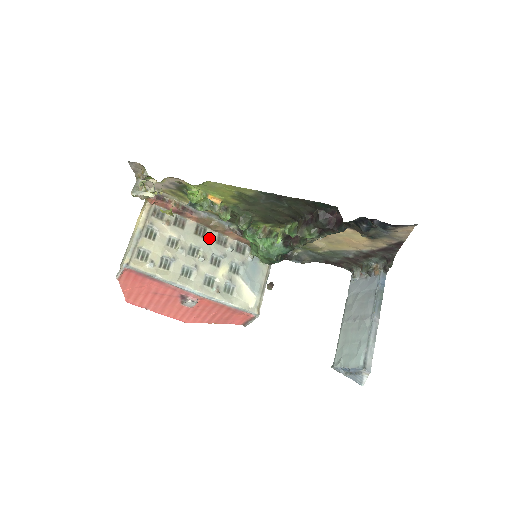
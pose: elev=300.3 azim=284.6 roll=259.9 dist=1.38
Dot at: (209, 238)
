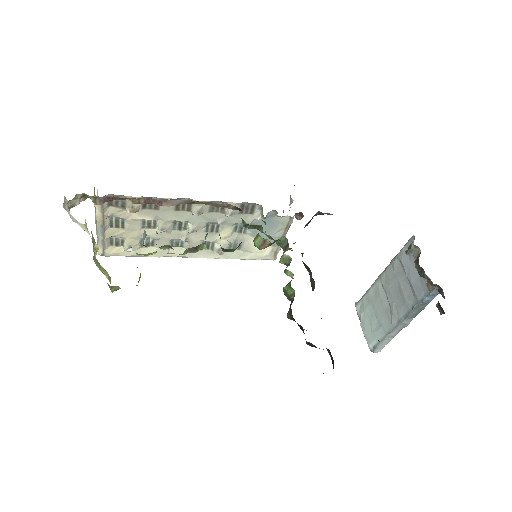
Dot at: (197, 213)
